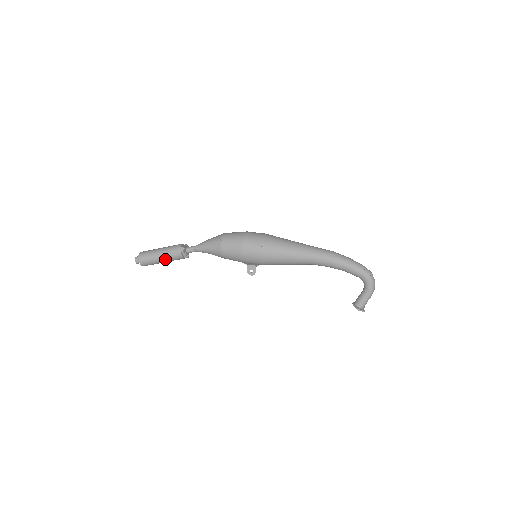
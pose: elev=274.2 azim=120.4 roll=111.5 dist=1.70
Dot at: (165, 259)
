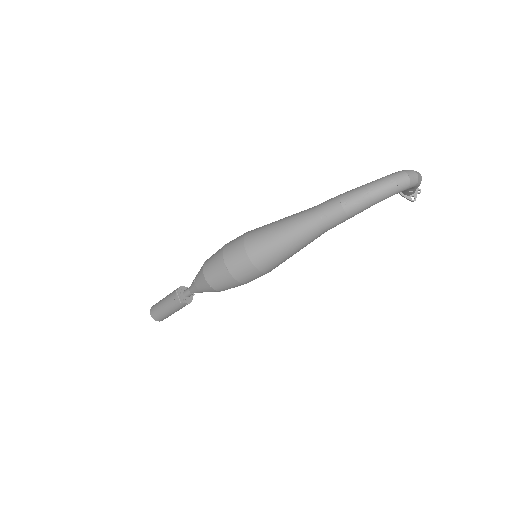
Dot at: occluded
